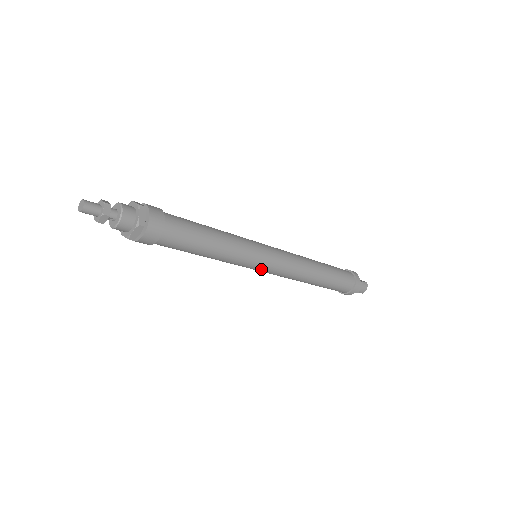
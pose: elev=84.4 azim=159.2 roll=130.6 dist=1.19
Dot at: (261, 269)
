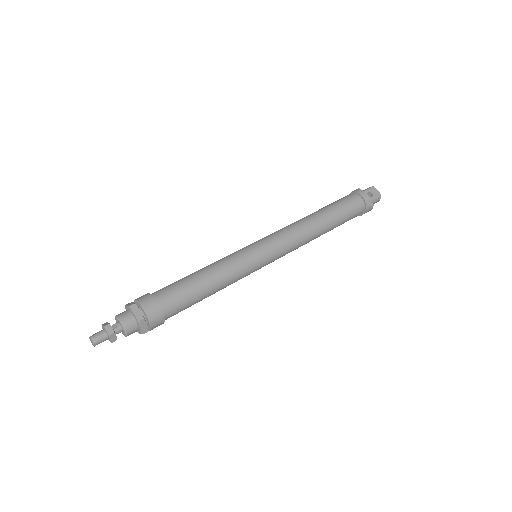
Dot at: occluded
